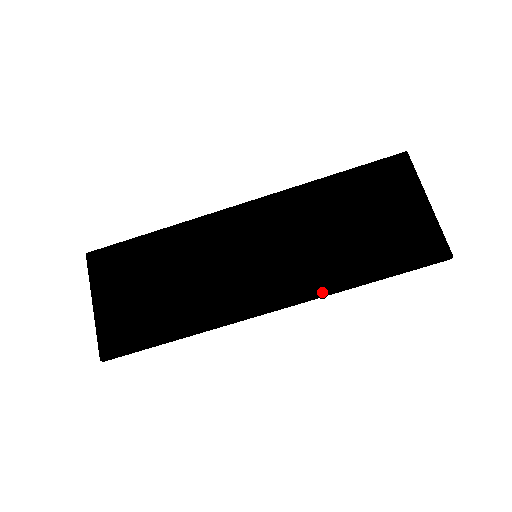
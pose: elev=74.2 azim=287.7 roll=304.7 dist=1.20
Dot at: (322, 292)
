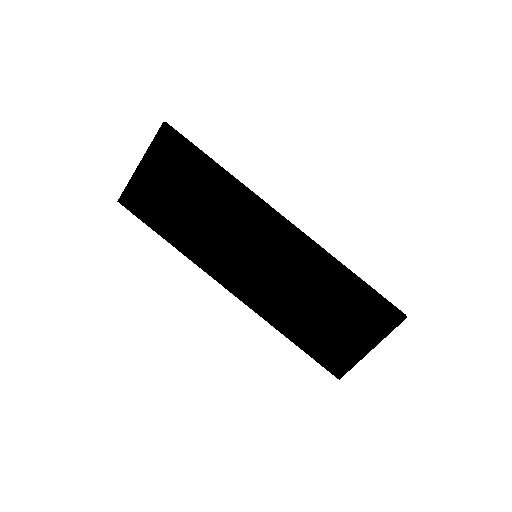
Dot at: (262, 315)
